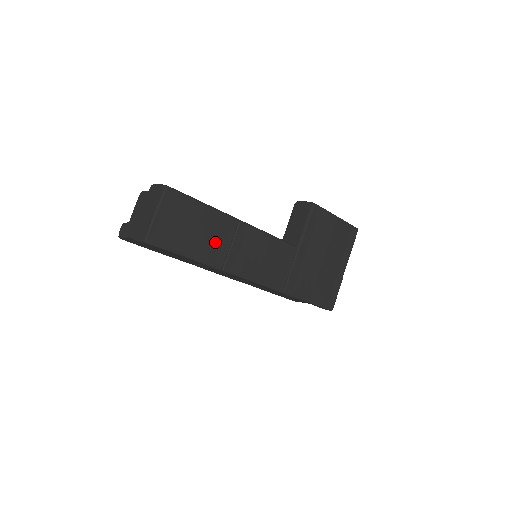
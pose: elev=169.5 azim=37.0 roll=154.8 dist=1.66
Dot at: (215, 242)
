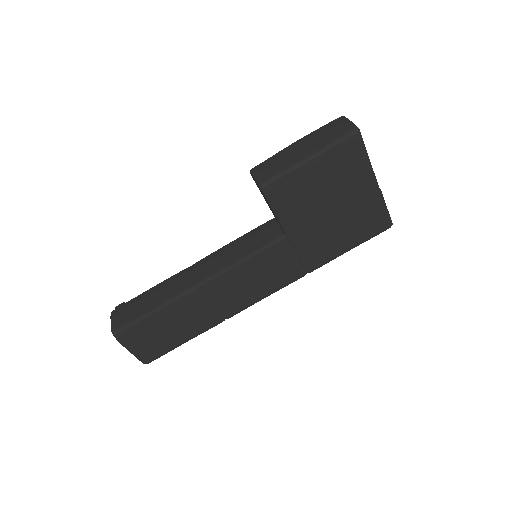
Dot at: (196, 316)
